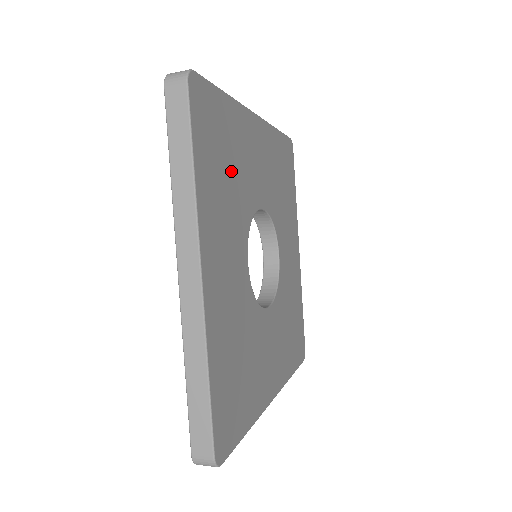
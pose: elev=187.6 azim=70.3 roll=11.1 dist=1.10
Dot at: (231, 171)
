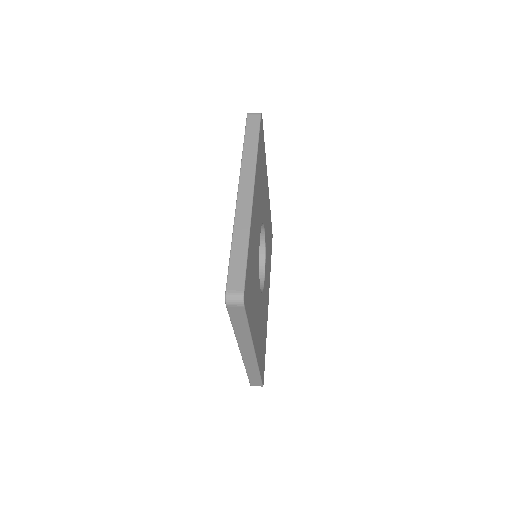
Dot at: (262, 180)
